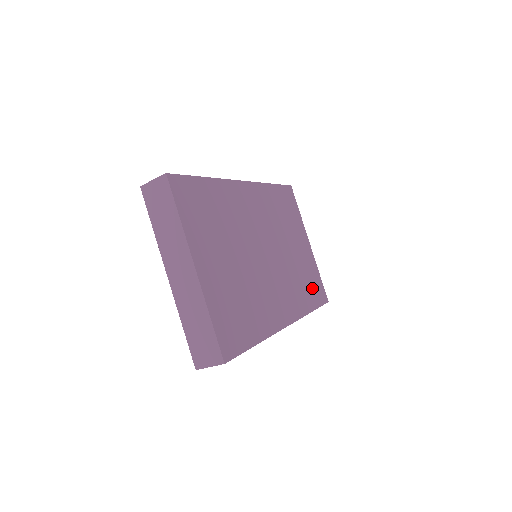
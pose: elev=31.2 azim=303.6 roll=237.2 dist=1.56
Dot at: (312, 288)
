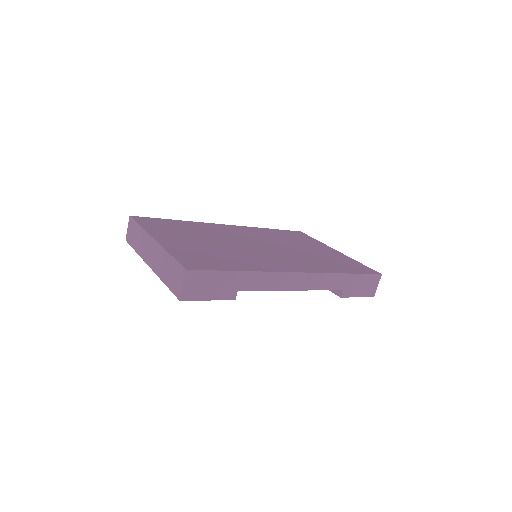
Dot at: (345, 266)
